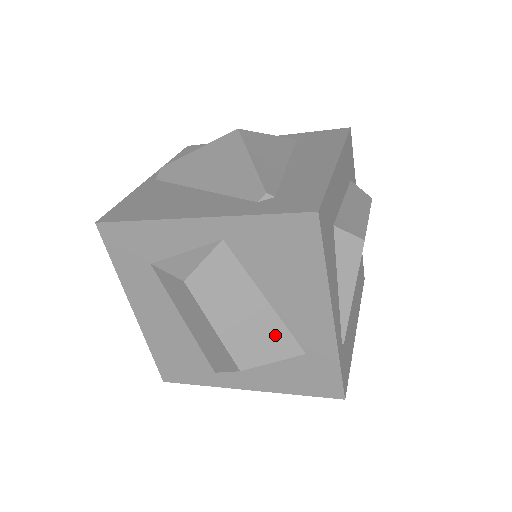
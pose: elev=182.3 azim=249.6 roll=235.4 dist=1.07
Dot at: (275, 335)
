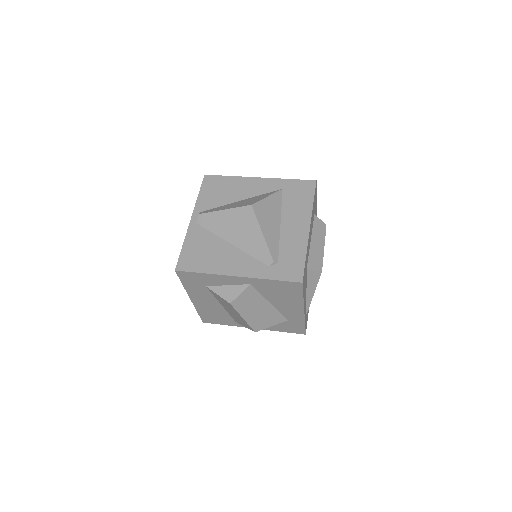
Dot at: (273, 316)
